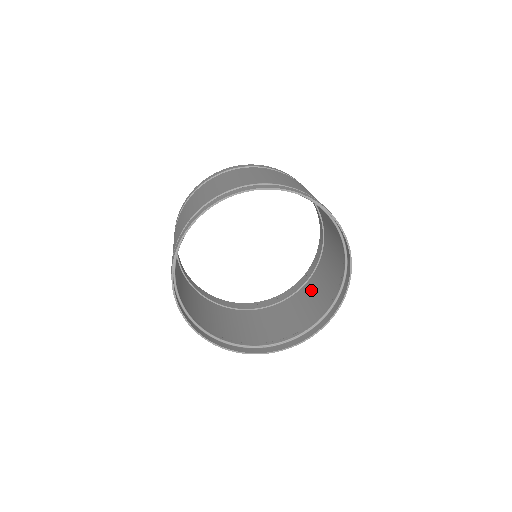
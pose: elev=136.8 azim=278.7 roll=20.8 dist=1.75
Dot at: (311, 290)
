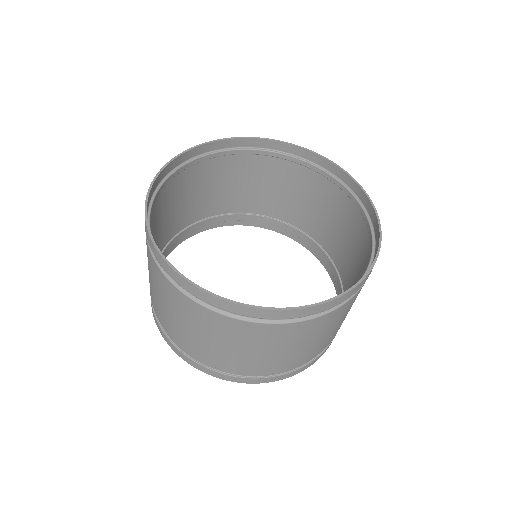
Dot at: occluded
